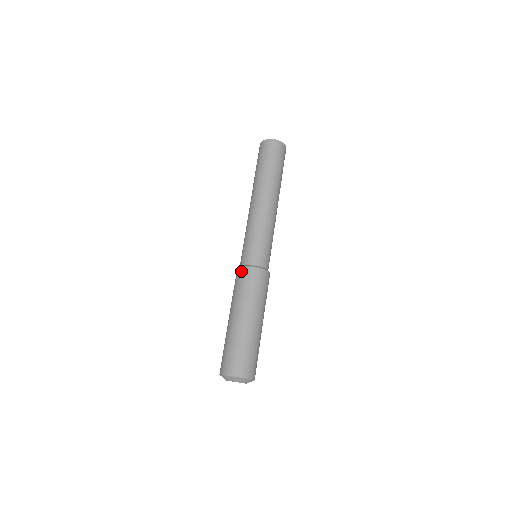
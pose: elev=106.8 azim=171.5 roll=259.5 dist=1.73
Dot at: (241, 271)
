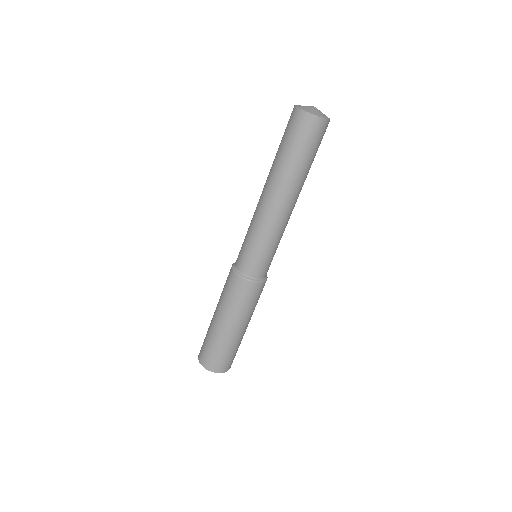
Dot at: (230, 272)
